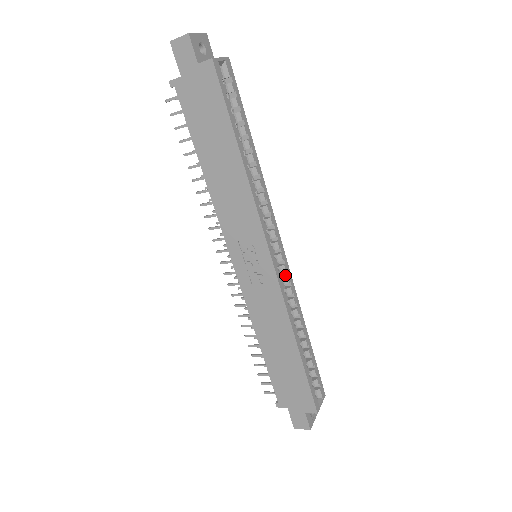
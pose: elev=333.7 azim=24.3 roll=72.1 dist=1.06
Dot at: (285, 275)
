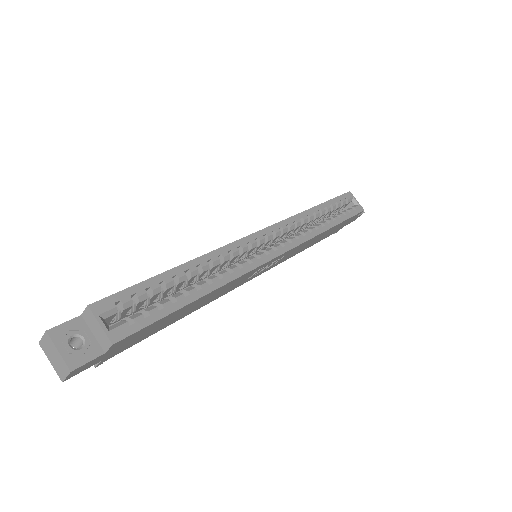
Dot at: (280, 230)
